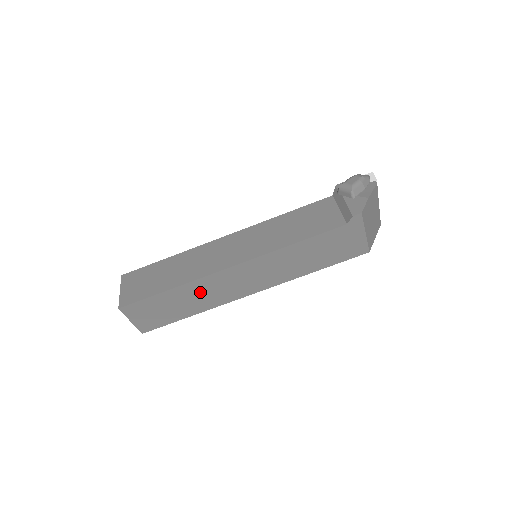
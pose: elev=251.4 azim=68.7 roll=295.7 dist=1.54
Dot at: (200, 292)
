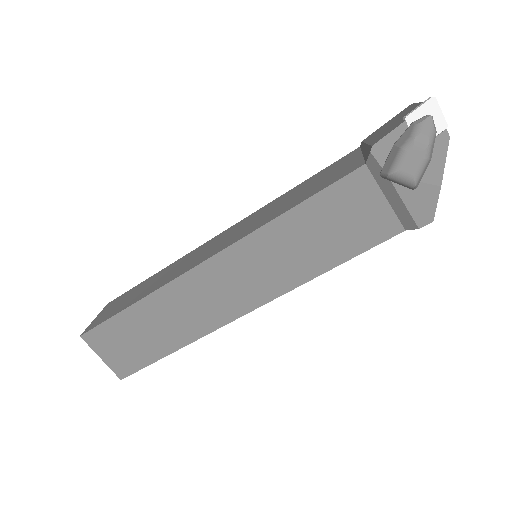
Dot at: occluded
